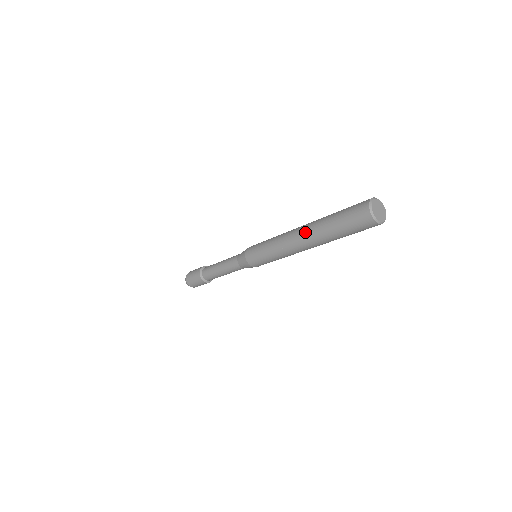
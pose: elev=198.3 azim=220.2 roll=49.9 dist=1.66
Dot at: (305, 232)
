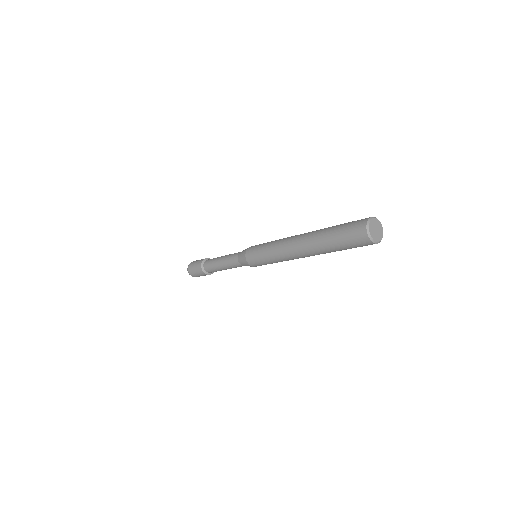
Dot at: (304, 238)
